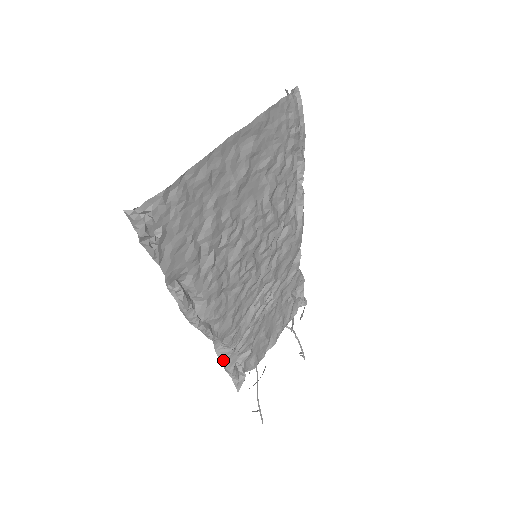
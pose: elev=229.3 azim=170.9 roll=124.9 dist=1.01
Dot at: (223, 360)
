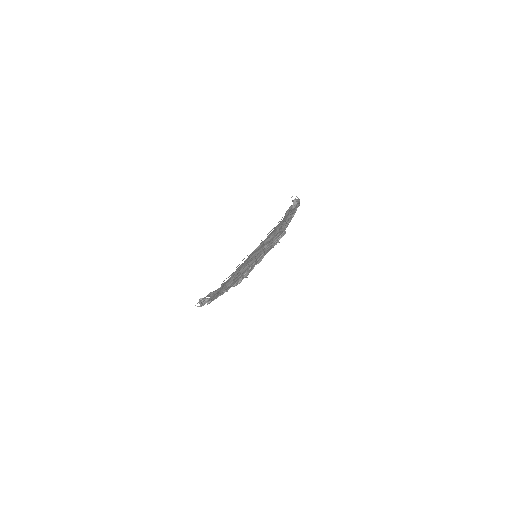
Dot at: occluded
